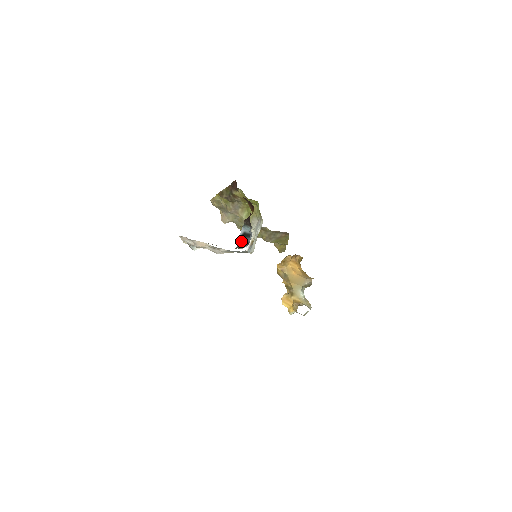
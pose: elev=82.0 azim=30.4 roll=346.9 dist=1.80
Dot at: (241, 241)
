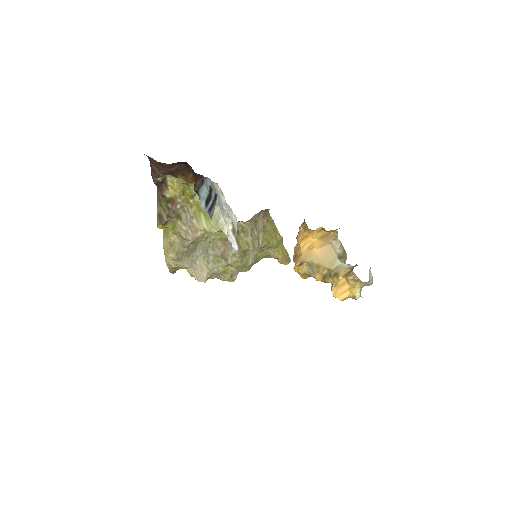
Dot at: (209, 209)
